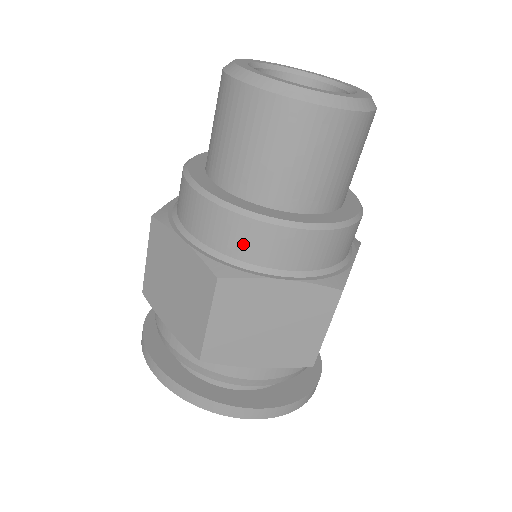
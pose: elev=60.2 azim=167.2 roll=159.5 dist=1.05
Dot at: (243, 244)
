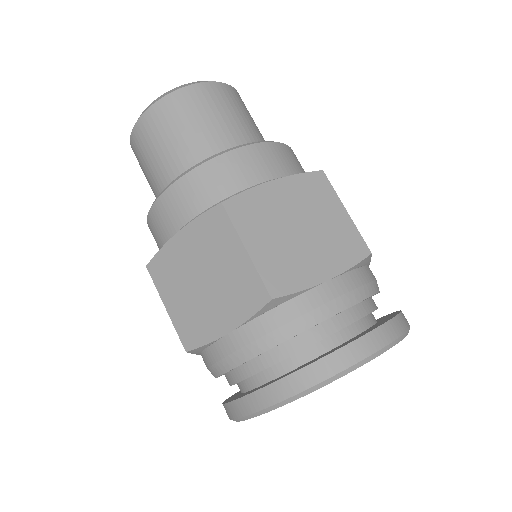
Dot at: (159, 233)
